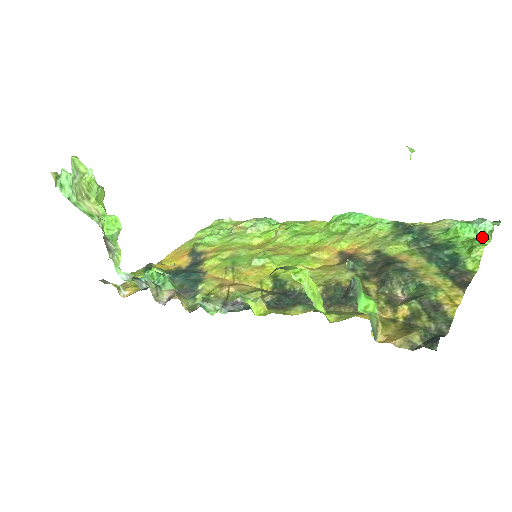
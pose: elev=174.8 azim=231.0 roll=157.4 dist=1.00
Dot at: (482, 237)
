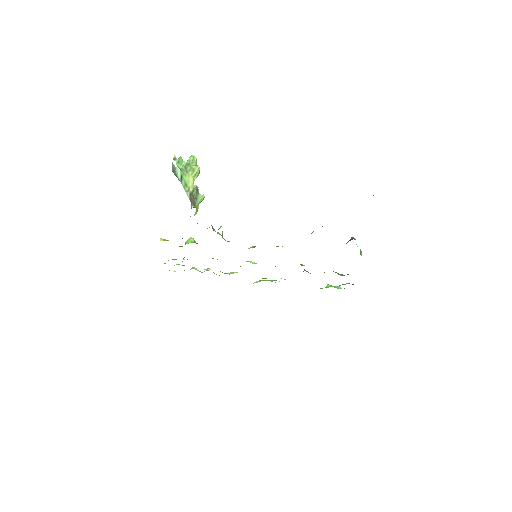
Dot at: occluded
